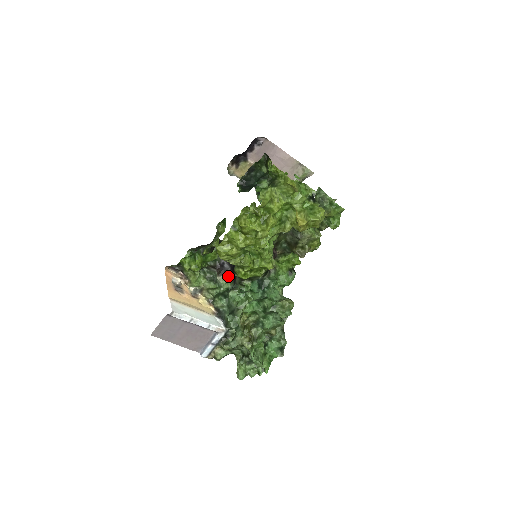
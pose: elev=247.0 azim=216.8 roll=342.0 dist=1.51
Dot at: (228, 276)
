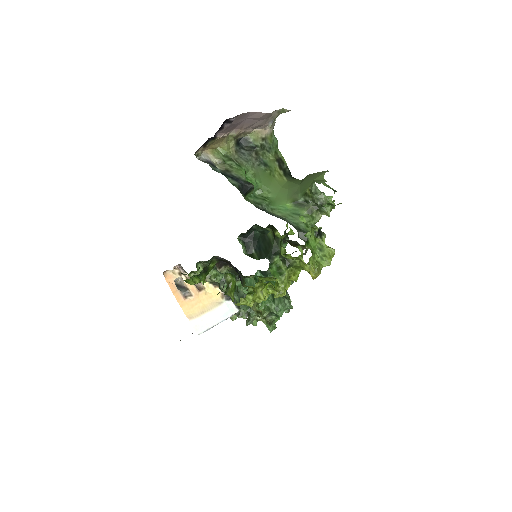
Dot at: (228, 266)
